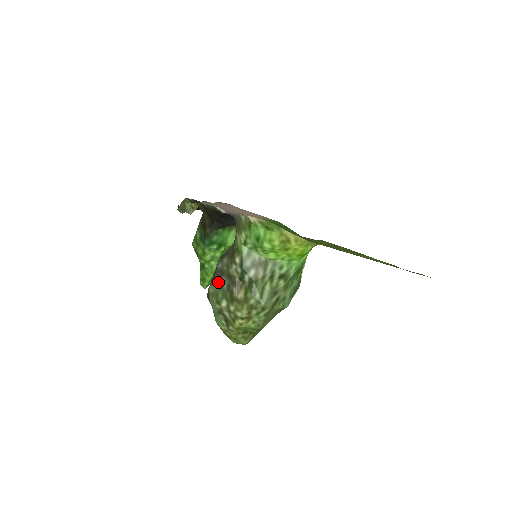
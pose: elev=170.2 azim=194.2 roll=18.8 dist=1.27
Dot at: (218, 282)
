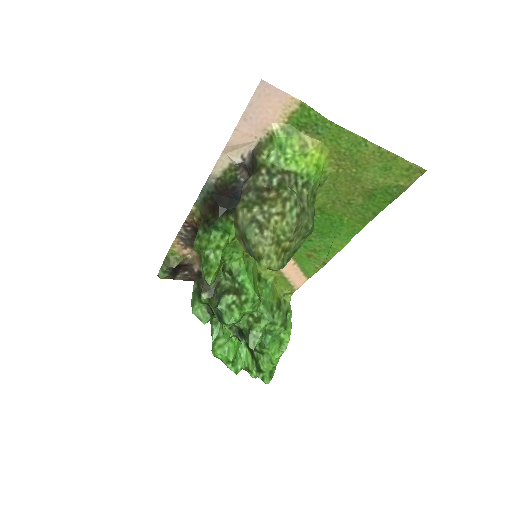
Dot at: (246, 199)
